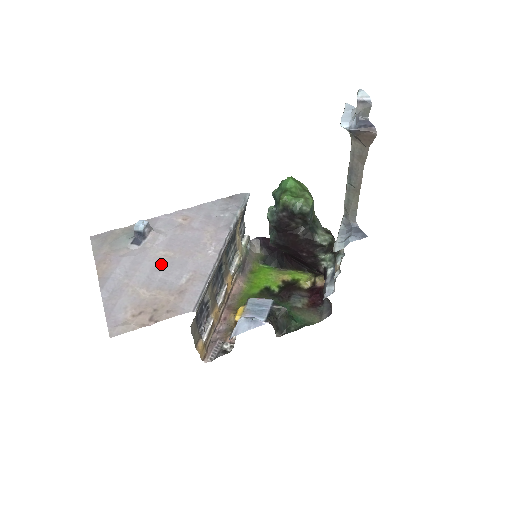
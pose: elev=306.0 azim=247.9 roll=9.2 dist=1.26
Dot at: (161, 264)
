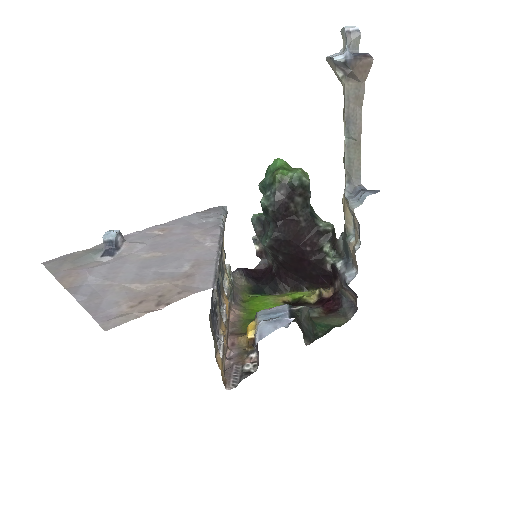
Dot at: (149, 263)
